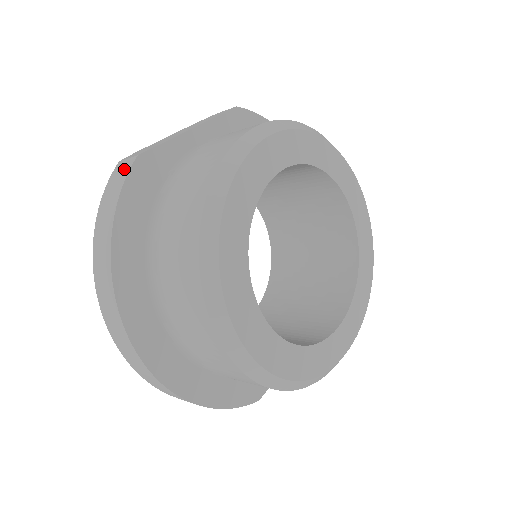
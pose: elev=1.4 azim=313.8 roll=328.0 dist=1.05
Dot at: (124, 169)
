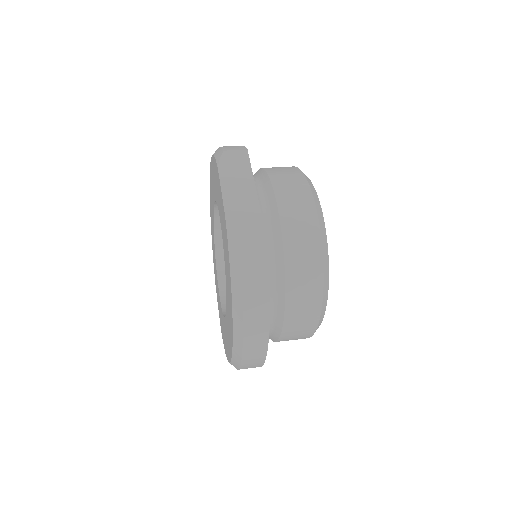
Dot at: (257, 244)
